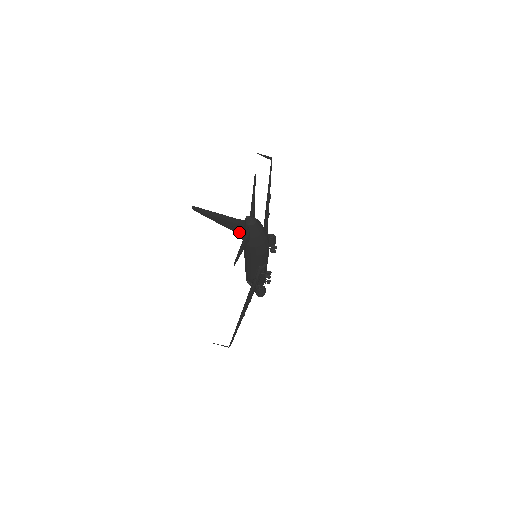
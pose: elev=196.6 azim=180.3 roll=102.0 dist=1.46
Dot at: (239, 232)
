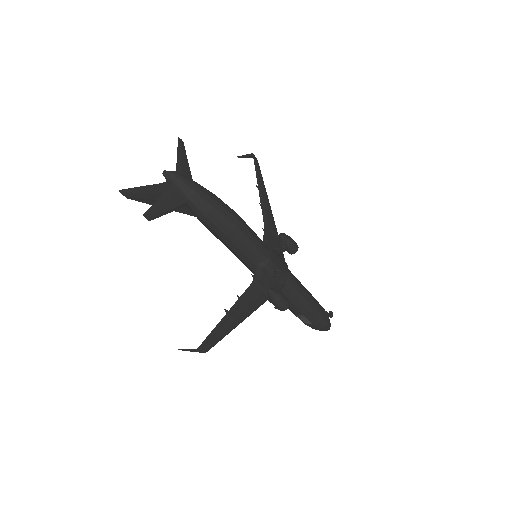
Dot at: (190, 210)
